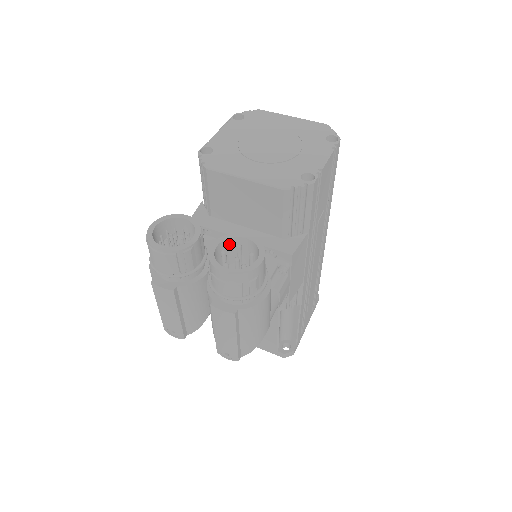
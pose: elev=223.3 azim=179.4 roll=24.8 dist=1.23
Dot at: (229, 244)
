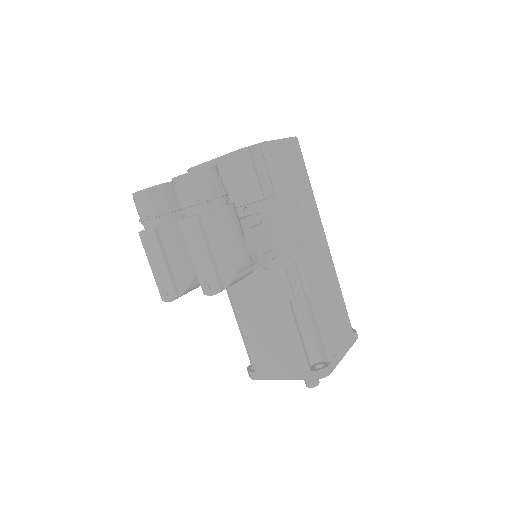
Dot at: occluded
